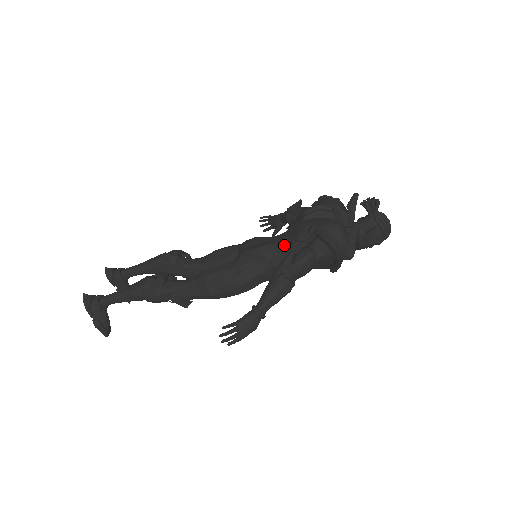
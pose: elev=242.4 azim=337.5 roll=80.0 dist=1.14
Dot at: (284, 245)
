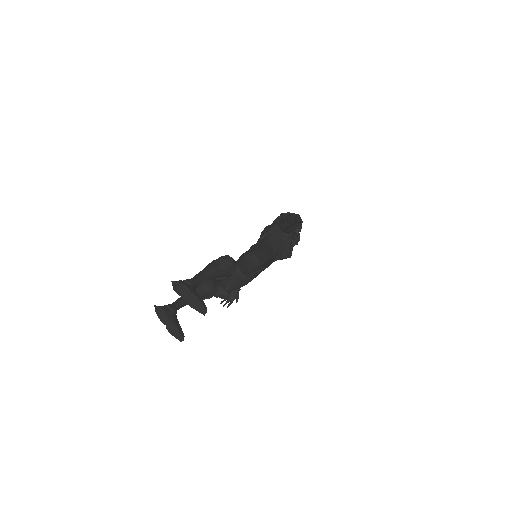
Dot at: (267, 238)
